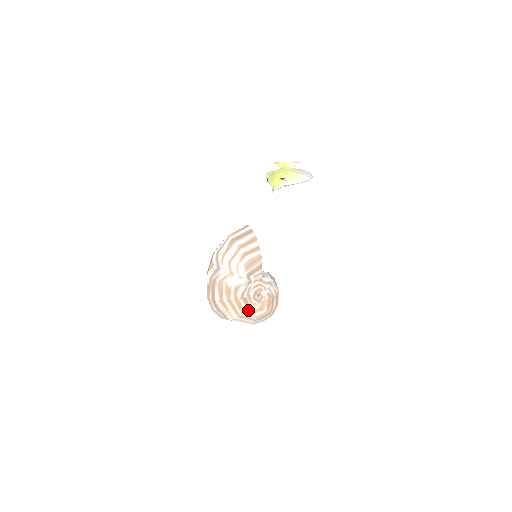
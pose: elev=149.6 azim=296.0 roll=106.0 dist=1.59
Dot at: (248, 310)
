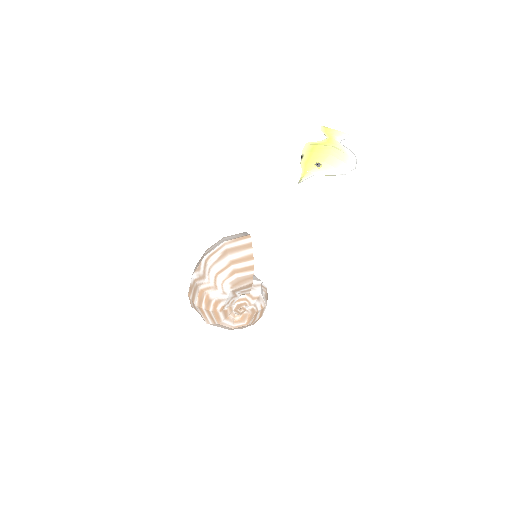
Dot at: (226, 321)
